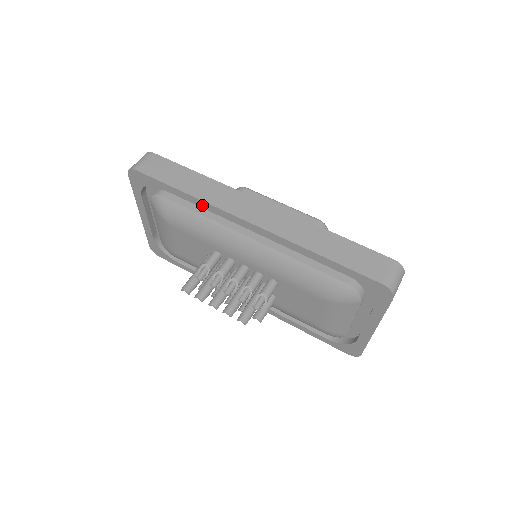
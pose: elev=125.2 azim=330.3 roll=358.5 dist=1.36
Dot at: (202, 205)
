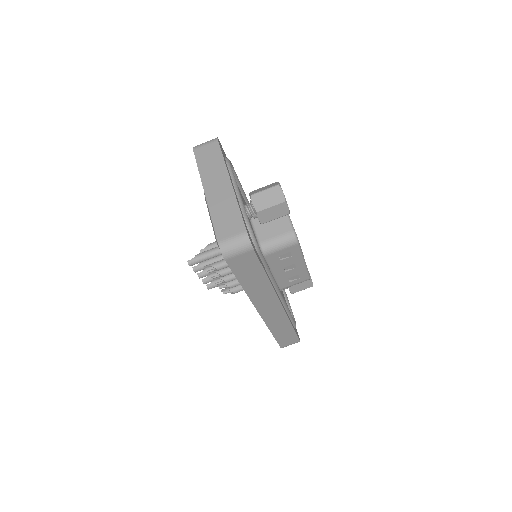
Dot at: occluded
